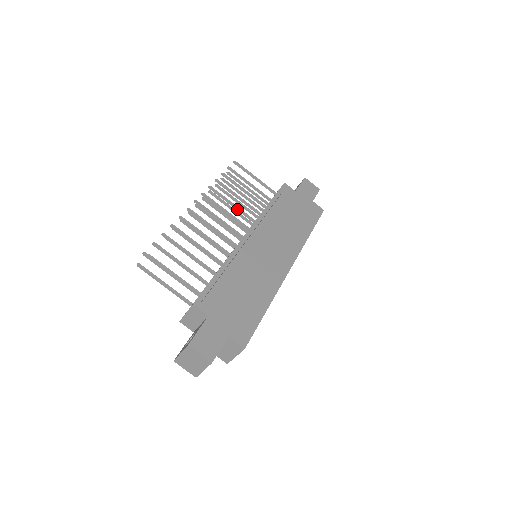
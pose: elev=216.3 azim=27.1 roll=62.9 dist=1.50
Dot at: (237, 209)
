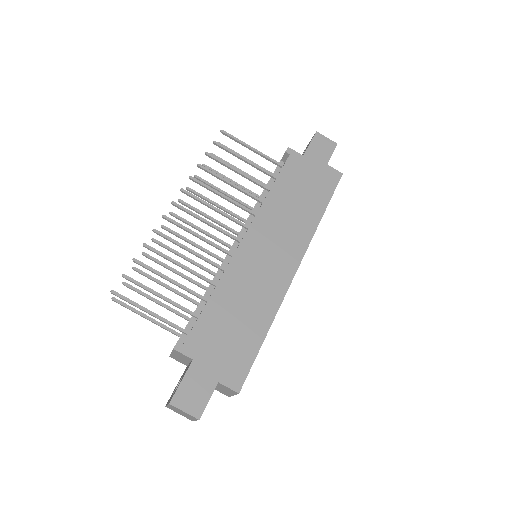
Dot at: (227, 200)
